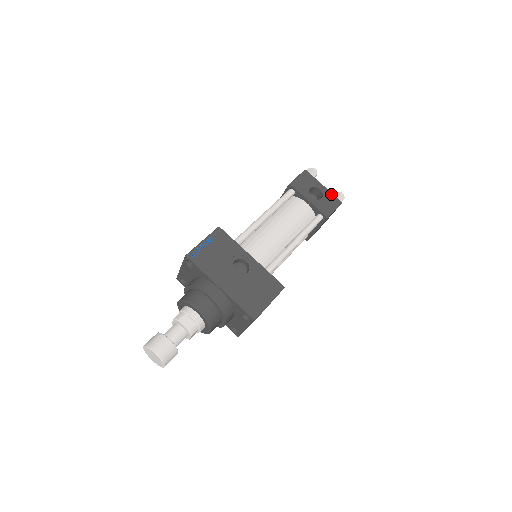
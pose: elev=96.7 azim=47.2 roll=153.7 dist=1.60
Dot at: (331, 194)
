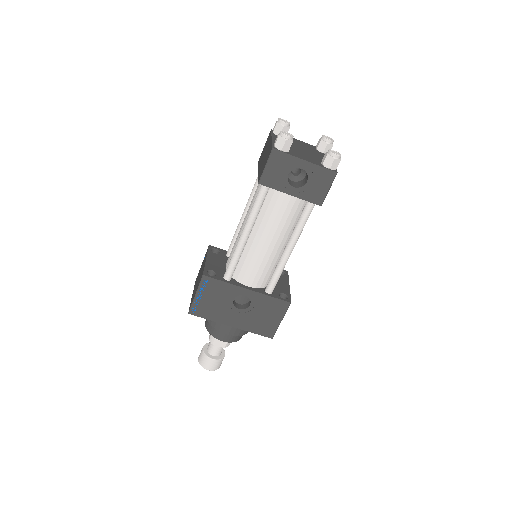
Dot at: (319, 168)
